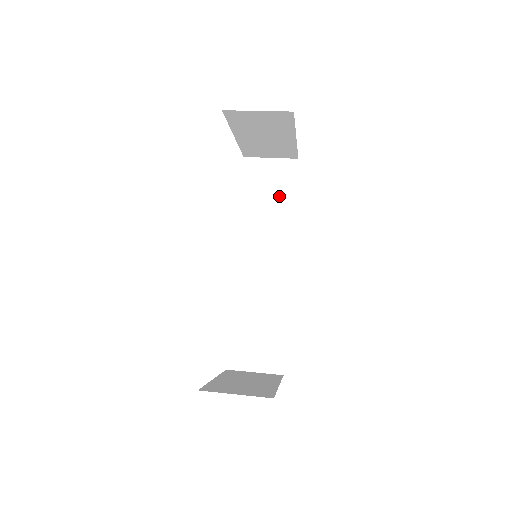
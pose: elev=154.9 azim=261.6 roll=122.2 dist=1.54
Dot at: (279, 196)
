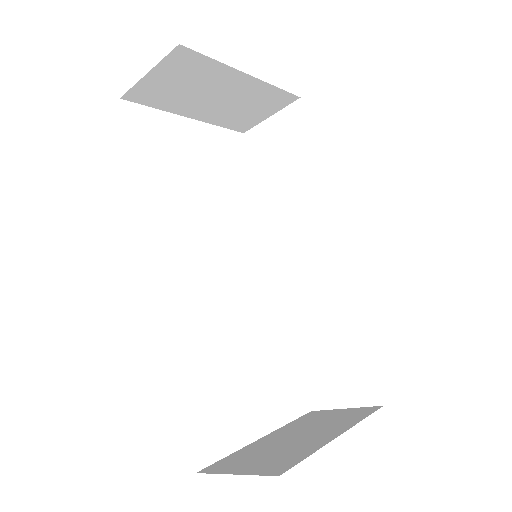
Dot at: (295, 159)
